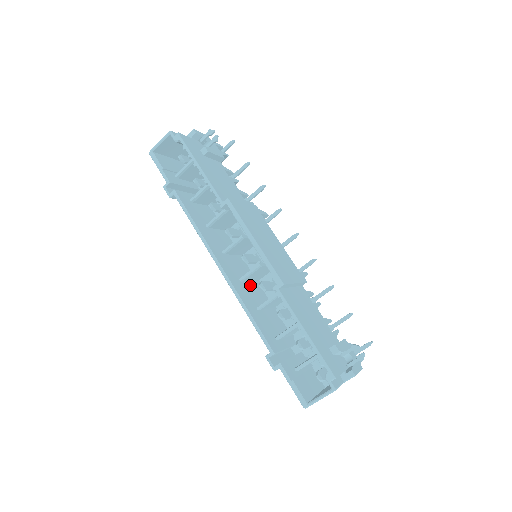
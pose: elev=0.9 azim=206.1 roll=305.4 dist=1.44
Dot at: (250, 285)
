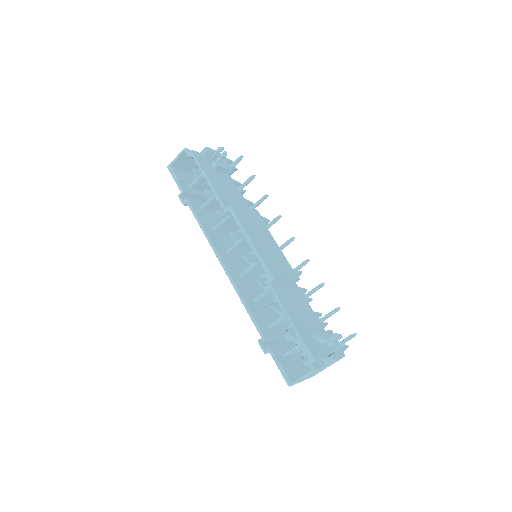
Dot at: (250, 281)
